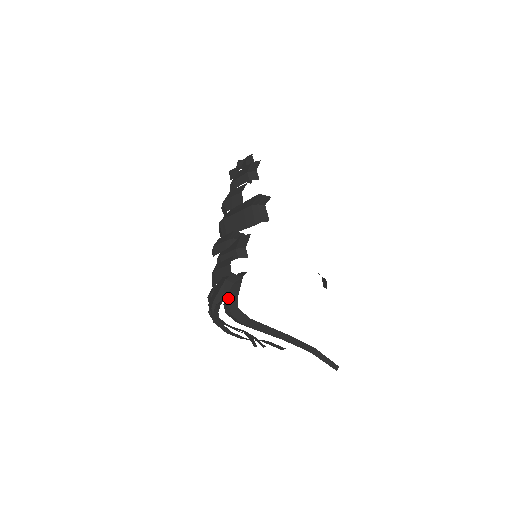
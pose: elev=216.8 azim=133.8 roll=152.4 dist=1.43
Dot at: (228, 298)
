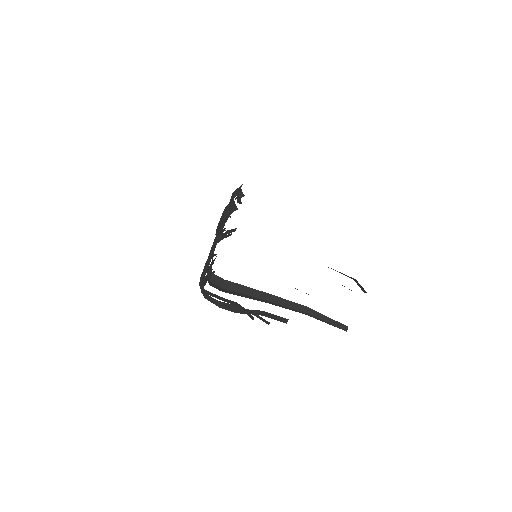
Dot at: (207, 270)
